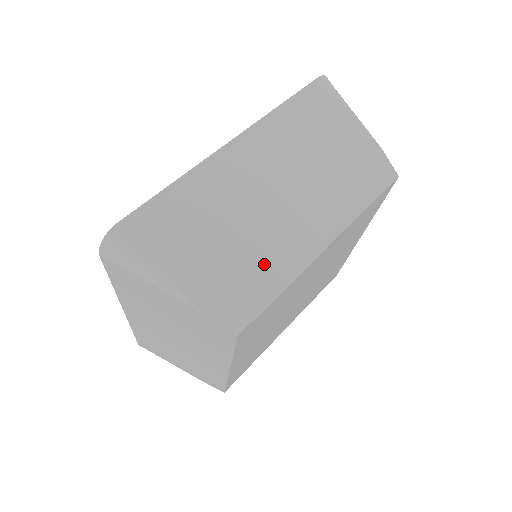
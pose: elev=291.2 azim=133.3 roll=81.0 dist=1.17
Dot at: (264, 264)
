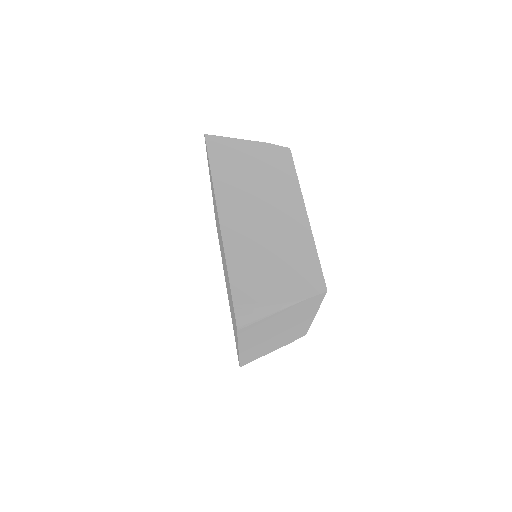
Dot at: (298, 252)
